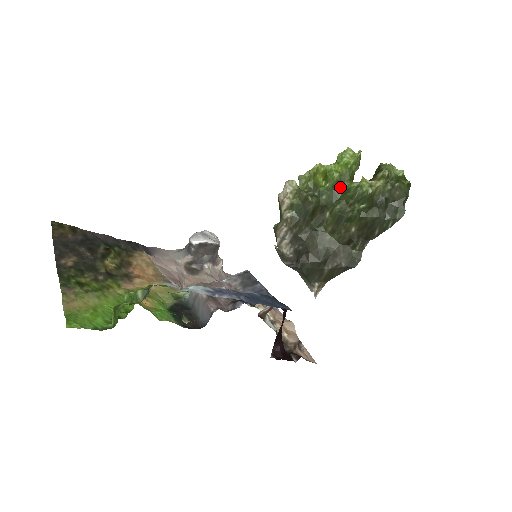
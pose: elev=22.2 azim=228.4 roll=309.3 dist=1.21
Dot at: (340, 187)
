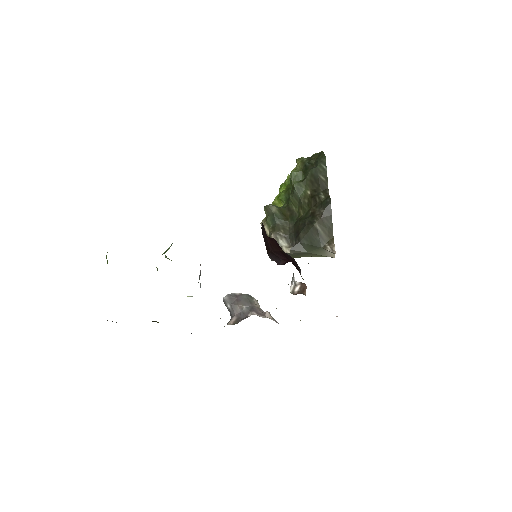
Dot at: (289, 193)
